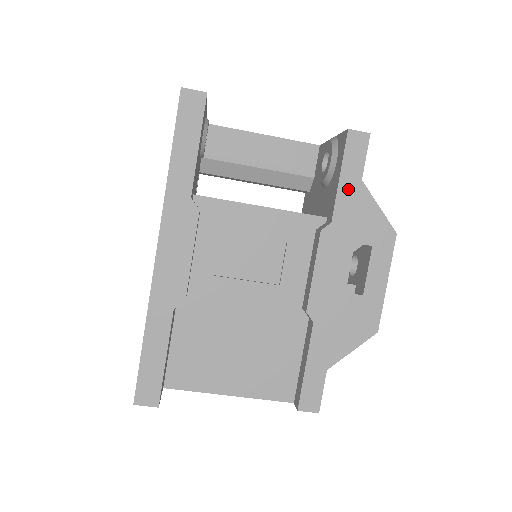
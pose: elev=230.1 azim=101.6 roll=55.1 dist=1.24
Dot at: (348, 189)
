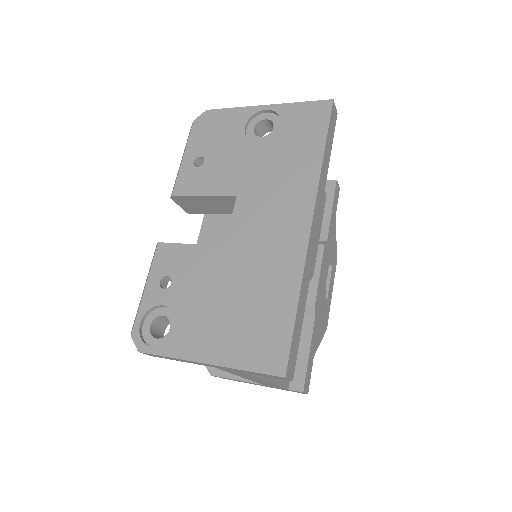
Dot at: (333, 220)
